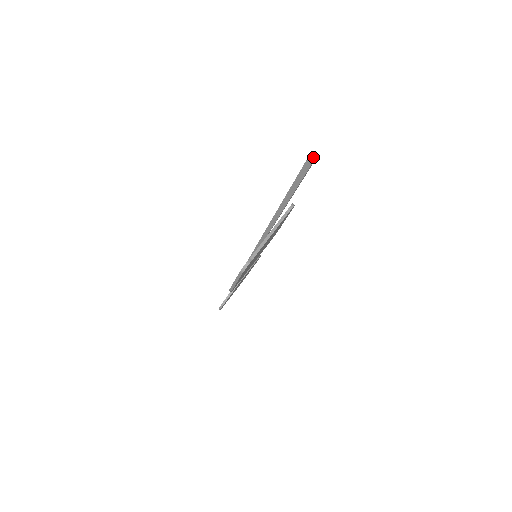
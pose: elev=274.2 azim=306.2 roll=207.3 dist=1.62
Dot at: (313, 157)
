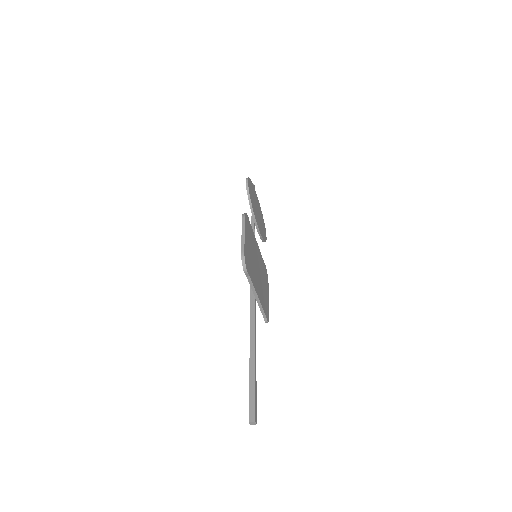
Dot at: (252, 423)
